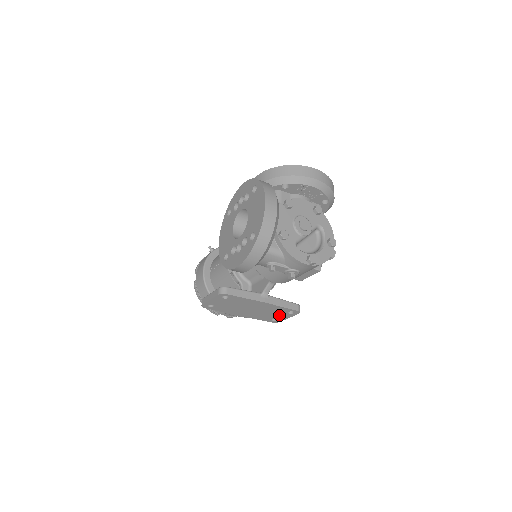
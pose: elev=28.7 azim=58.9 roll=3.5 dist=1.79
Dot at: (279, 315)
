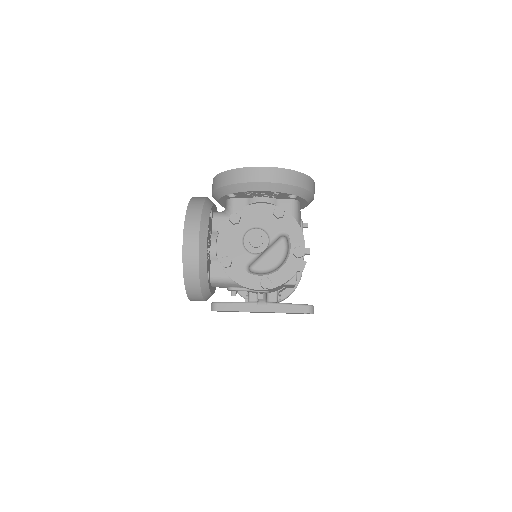
Dot at: (298, 313)
